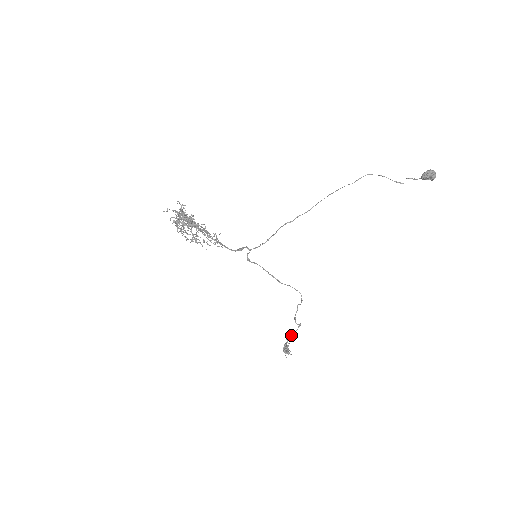
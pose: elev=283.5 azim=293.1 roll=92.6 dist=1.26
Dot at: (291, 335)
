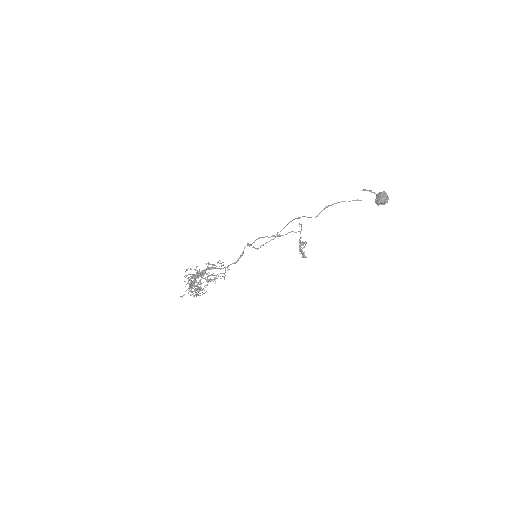
Dot at: (302, 244)
